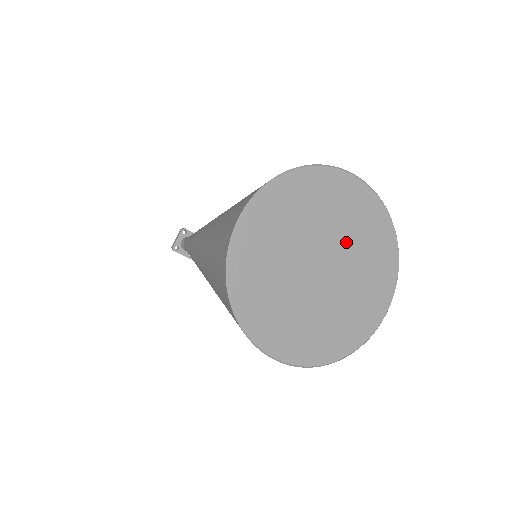
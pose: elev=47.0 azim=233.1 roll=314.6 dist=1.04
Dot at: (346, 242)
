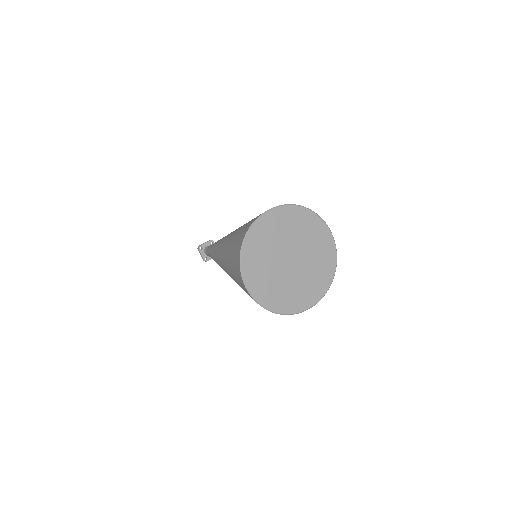
Dot at: (309, 258)
